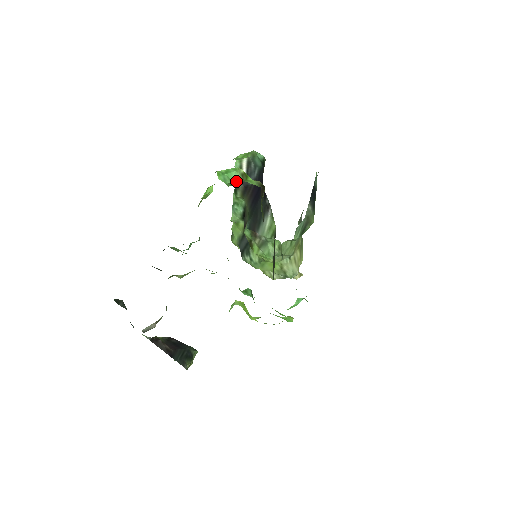
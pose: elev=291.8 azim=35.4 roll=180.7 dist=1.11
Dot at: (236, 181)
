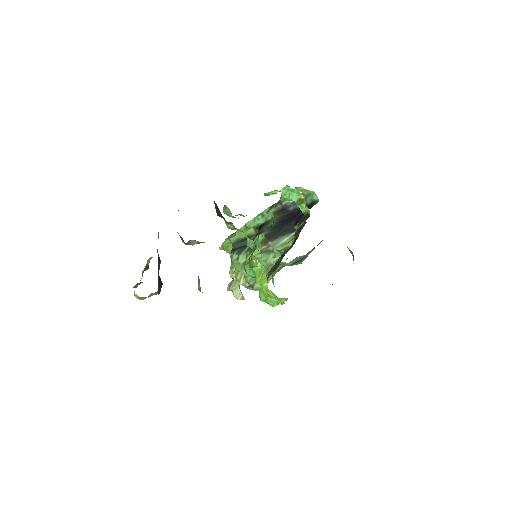
Dot at: (291, 200)
